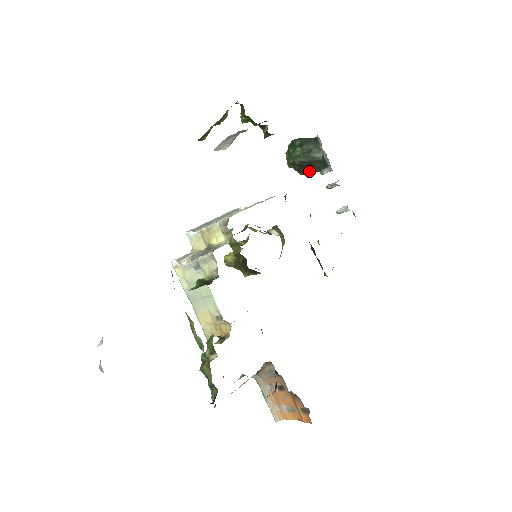
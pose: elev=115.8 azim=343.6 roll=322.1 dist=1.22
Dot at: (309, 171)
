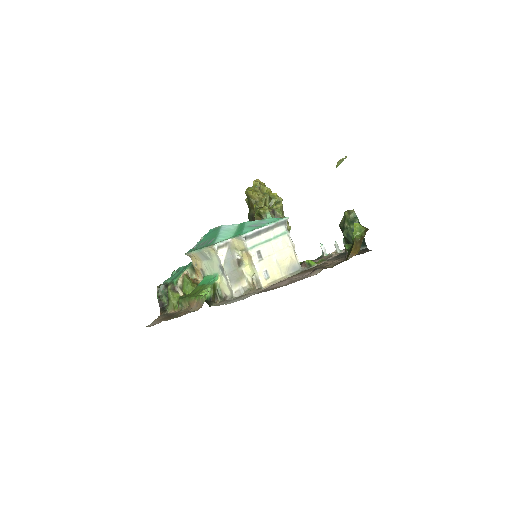
Dot at: occluded
